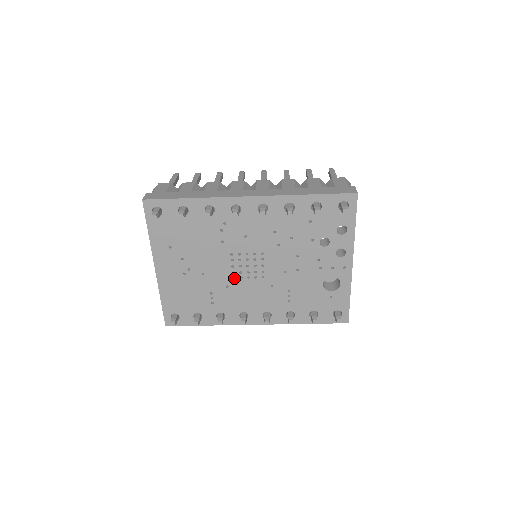
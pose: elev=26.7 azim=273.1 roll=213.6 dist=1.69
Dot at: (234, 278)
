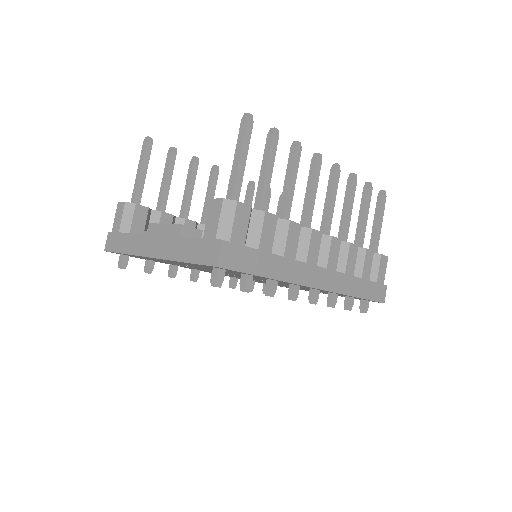
Dot at: occluded
